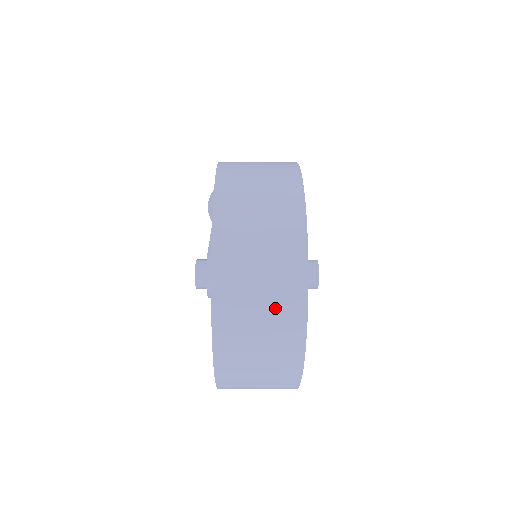
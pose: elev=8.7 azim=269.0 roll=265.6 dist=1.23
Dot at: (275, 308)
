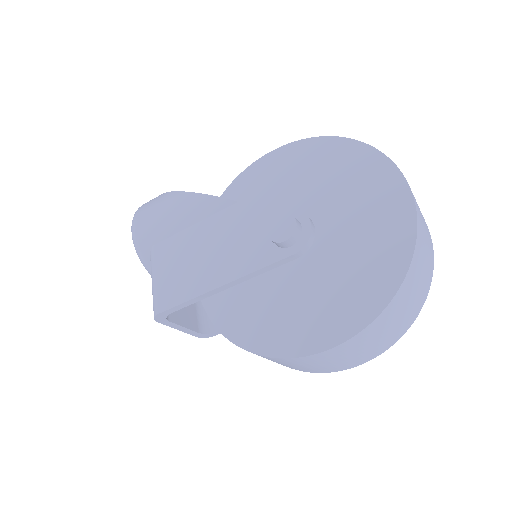
Dot at: (428, 239)
